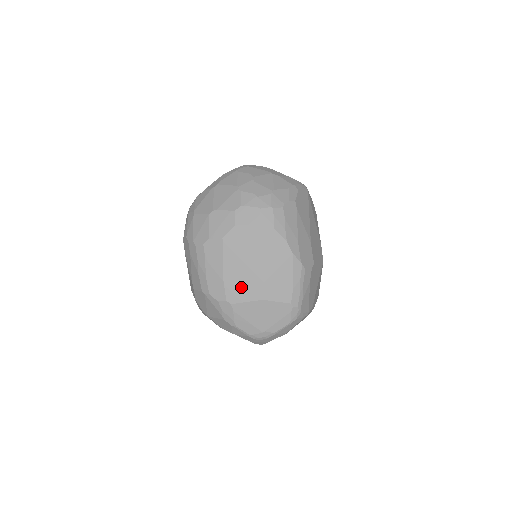
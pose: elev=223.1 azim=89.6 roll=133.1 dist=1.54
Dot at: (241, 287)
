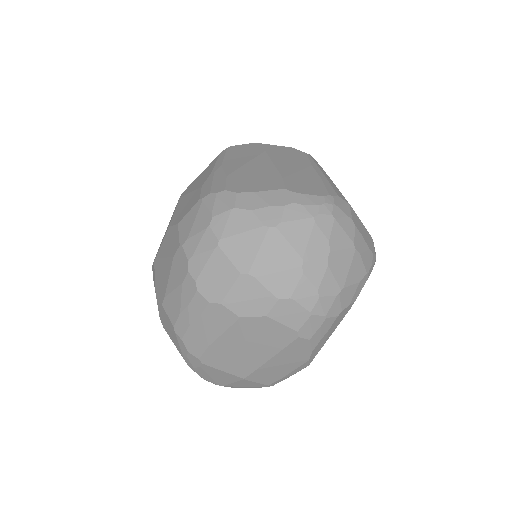
Dot at: (226, 360)
